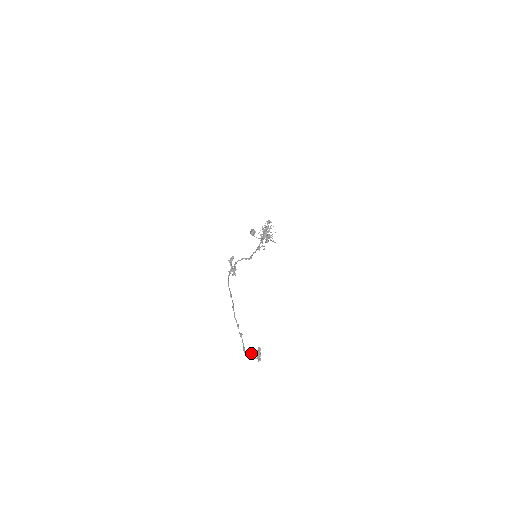
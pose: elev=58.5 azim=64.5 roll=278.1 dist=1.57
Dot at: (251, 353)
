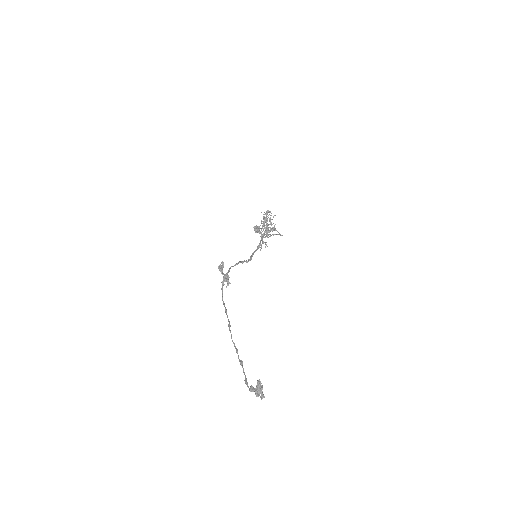
Dot at: (251, 388)
